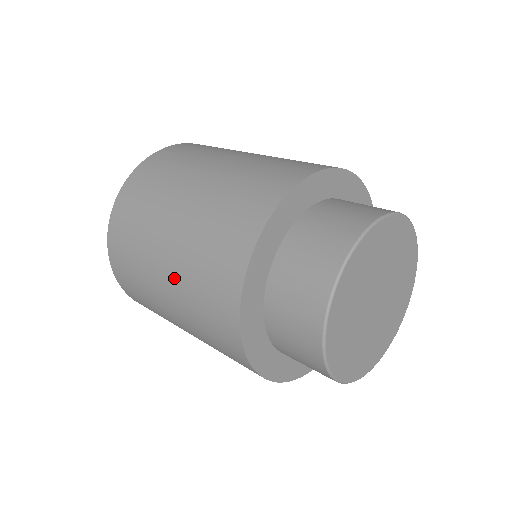
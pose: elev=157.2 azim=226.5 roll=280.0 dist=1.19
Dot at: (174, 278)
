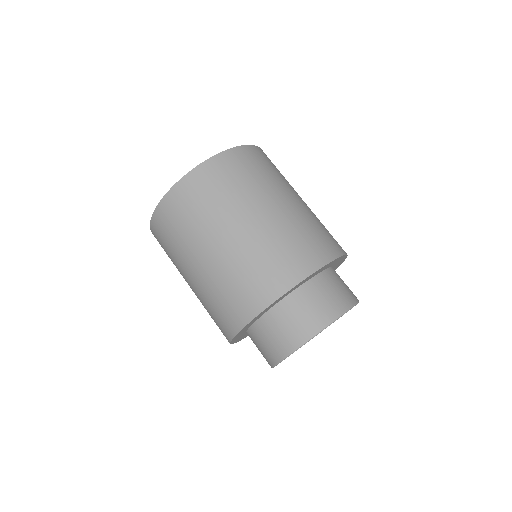
Dot at: occluded
